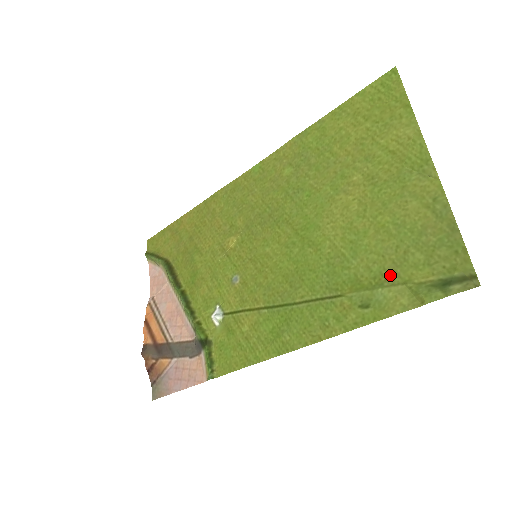
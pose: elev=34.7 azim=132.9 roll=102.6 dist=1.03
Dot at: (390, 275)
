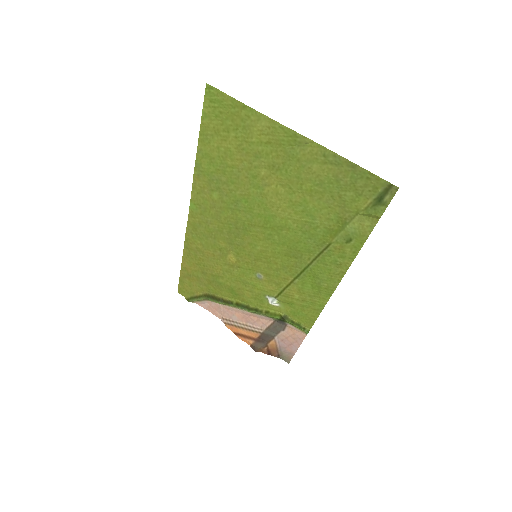
Dot at: (345, 215)
